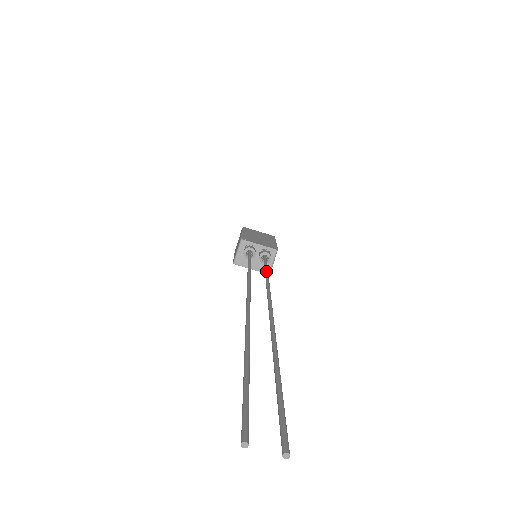
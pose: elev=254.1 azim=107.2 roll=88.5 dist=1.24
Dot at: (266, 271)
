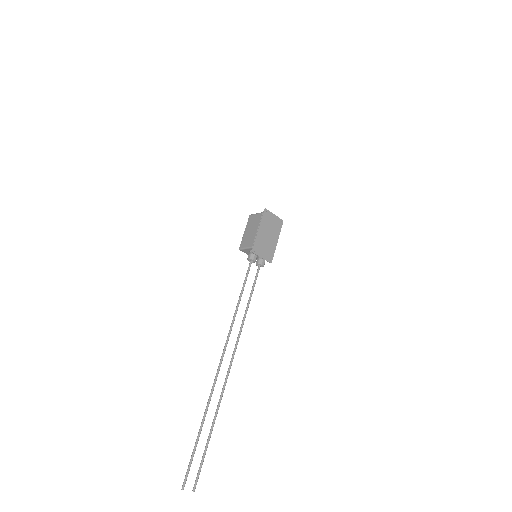
Dot at: (249, 301)
